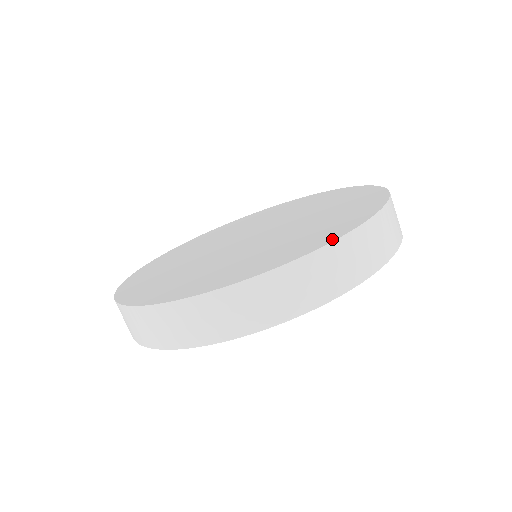
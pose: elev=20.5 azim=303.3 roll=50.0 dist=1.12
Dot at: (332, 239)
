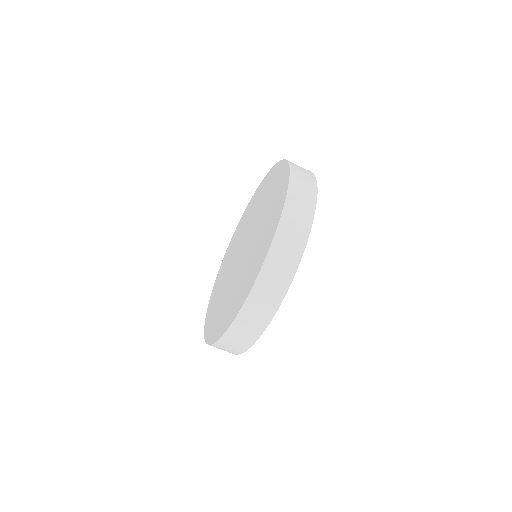
Dot at: (248, 292)
